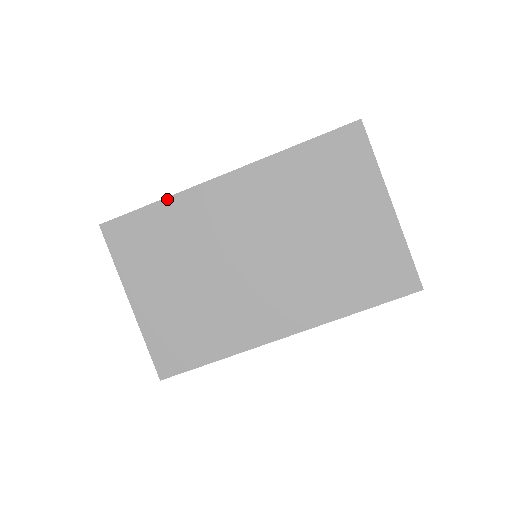
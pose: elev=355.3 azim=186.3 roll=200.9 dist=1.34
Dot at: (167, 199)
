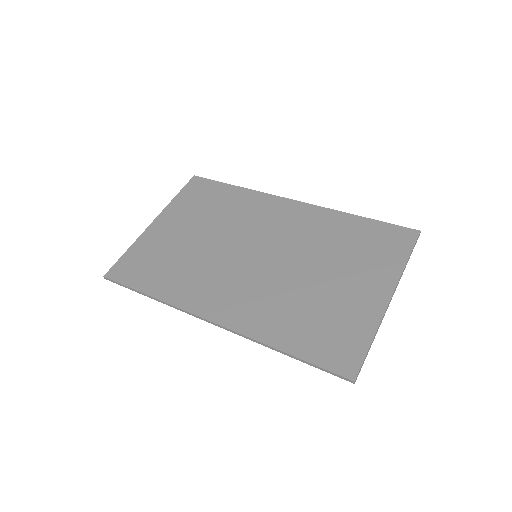
Dot at: (245, 189)
